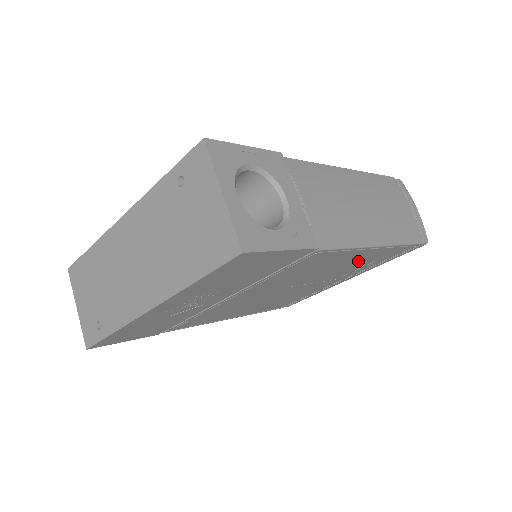
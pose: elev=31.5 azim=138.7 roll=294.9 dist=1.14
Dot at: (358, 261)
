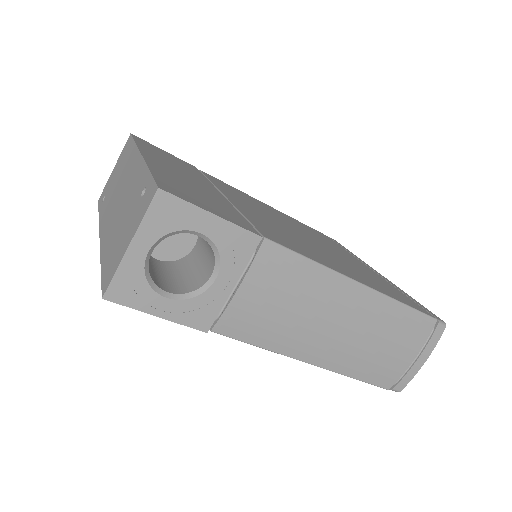
Dot at: occluded
